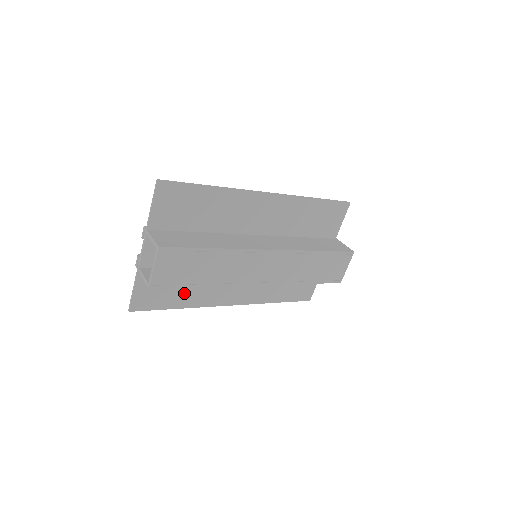
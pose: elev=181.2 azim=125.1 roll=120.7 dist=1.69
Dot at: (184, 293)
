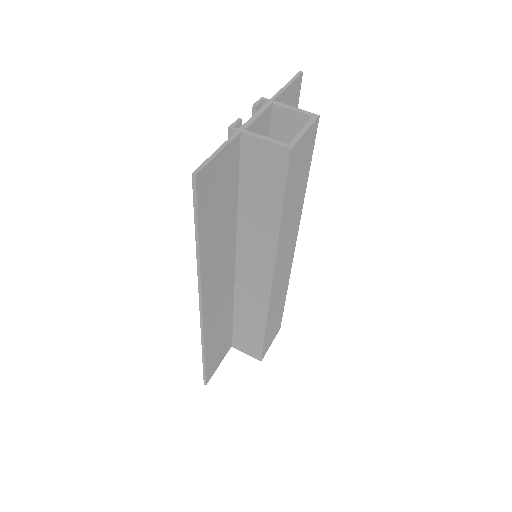
Dot at: (215, 228)
